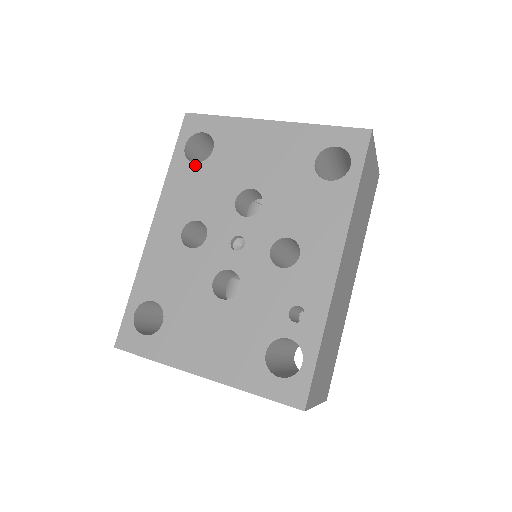
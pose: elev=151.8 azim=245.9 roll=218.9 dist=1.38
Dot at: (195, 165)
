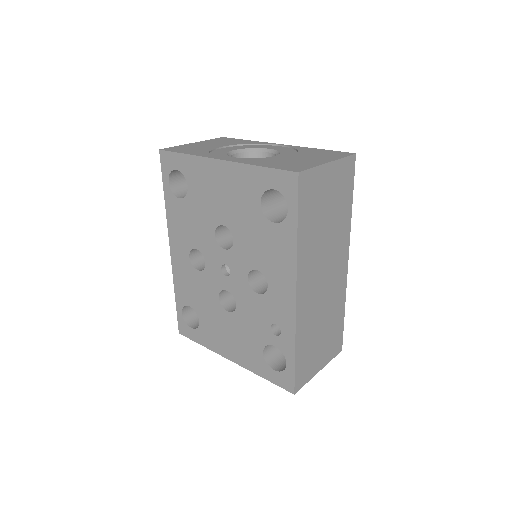
Dot at: (180, 201)
